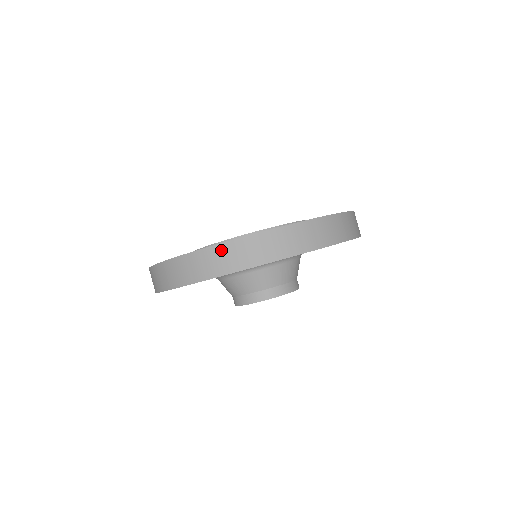
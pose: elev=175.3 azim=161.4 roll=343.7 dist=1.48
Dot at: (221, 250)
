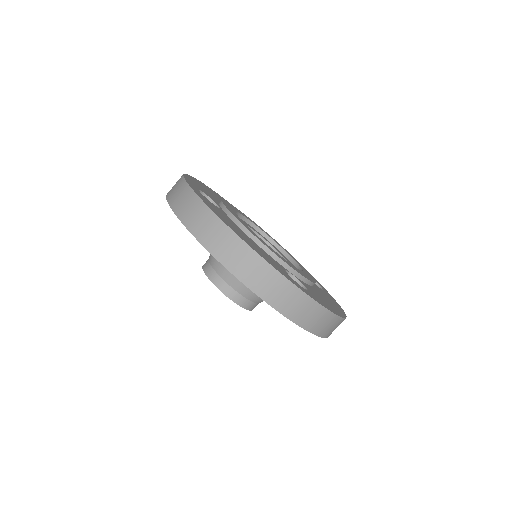
Dot at: (313, 307)
